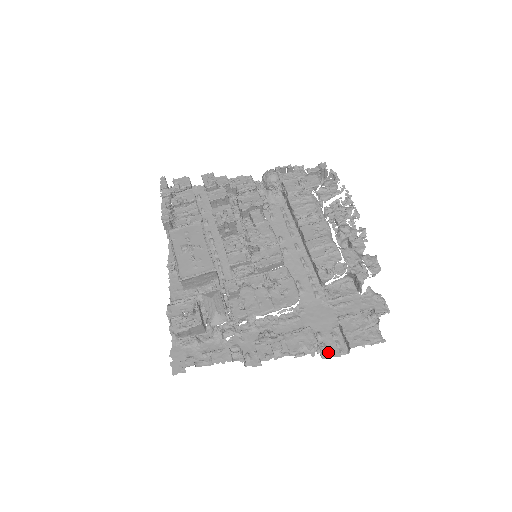
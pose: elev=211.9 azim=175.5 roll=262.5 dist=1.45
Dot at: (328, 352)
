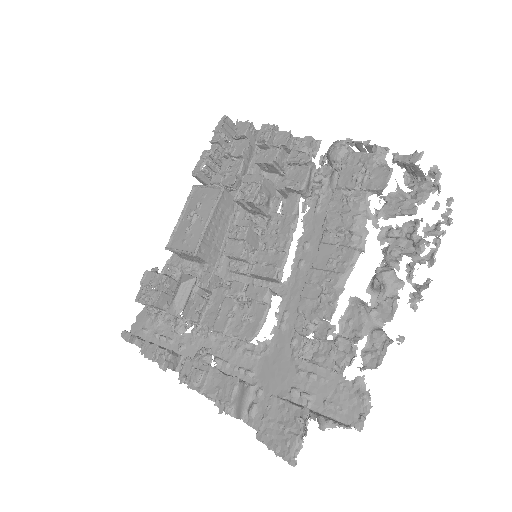
Dot at: (253, 419)
